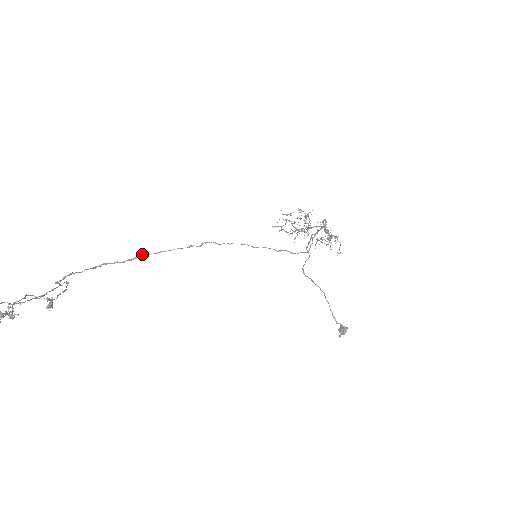
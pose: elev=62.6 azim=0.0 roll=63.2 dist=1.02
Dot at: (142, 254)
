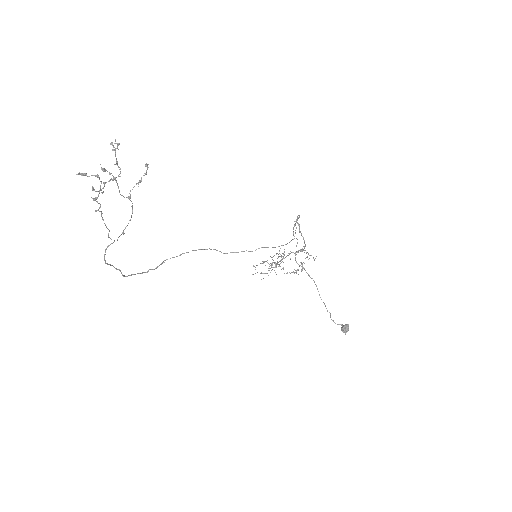
Dot at: (164, 260)
